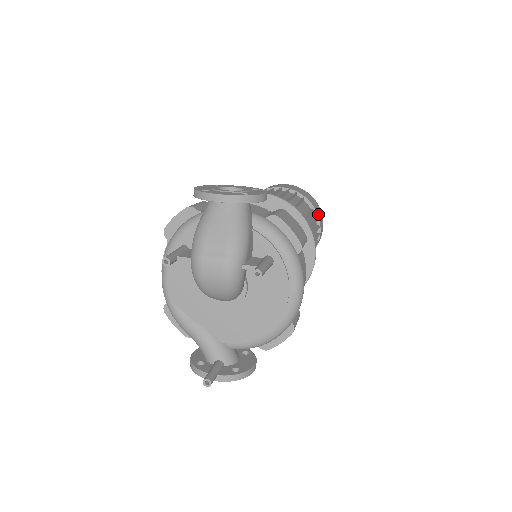
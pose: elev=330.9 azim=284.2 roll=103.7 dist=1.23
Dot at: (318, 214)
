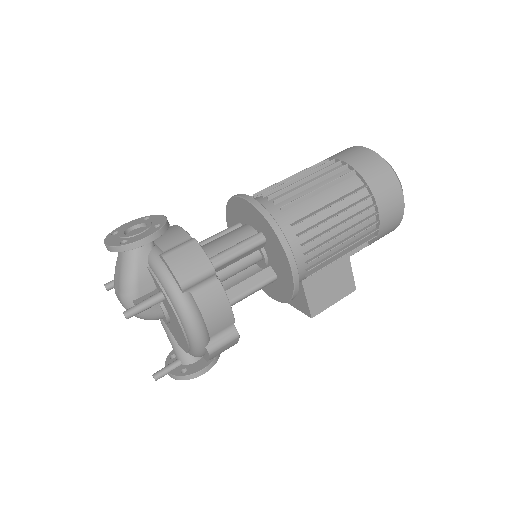
Dot at: (375, 189)
